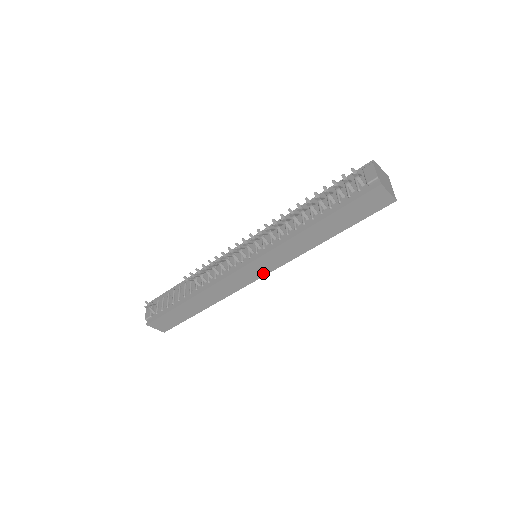
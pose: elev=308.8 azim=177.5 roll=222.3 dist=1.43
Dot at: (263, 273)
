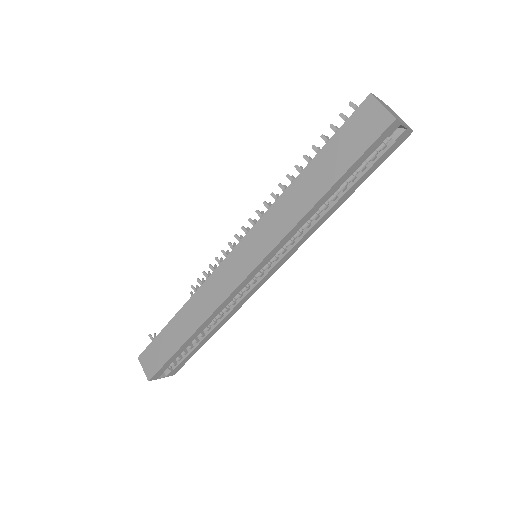
Dot at: (250, 267)
